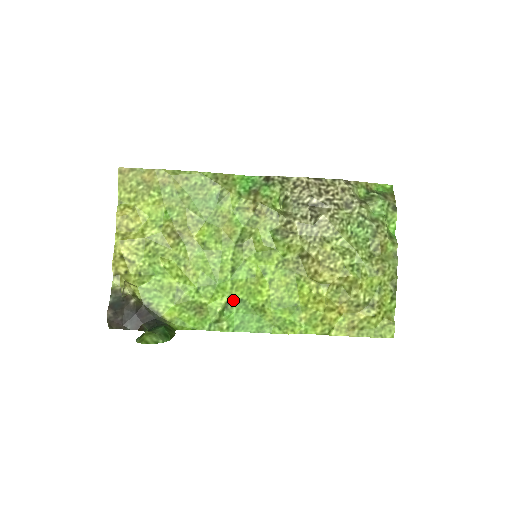
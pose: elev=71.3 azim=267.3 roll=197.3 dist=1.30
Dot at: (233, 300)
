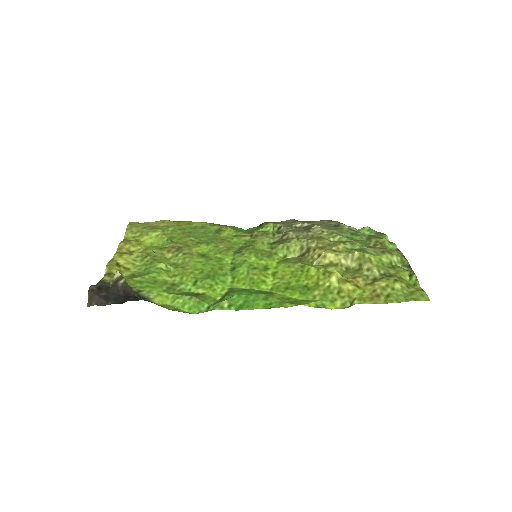
Dot at: (234, 290)
